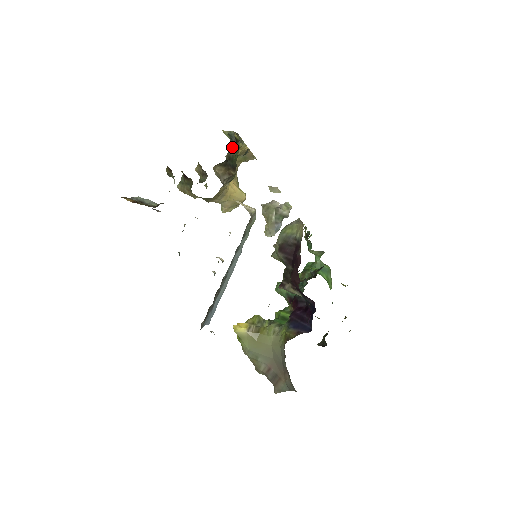
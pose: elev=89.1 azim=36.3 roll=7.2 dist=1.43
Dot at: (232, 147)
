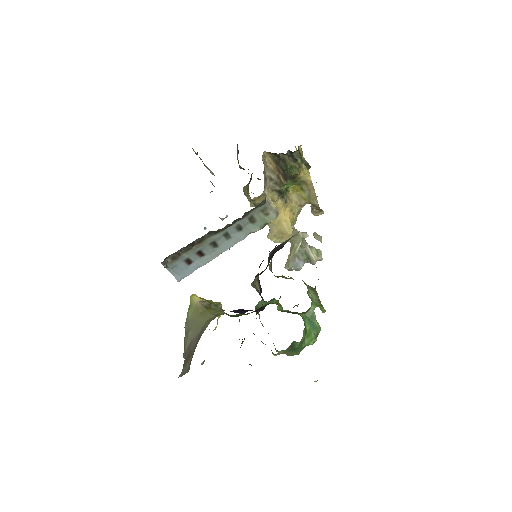
Dot at: occluded
